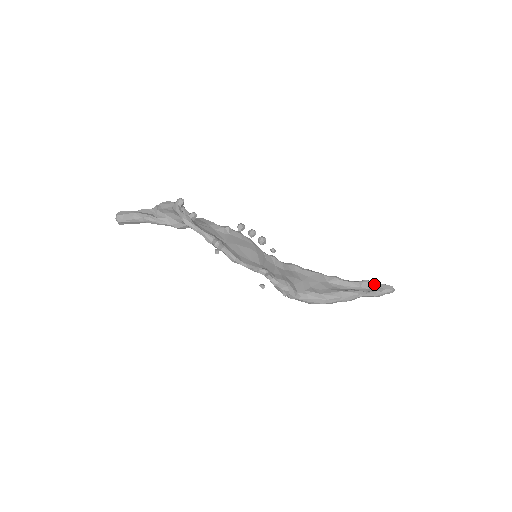
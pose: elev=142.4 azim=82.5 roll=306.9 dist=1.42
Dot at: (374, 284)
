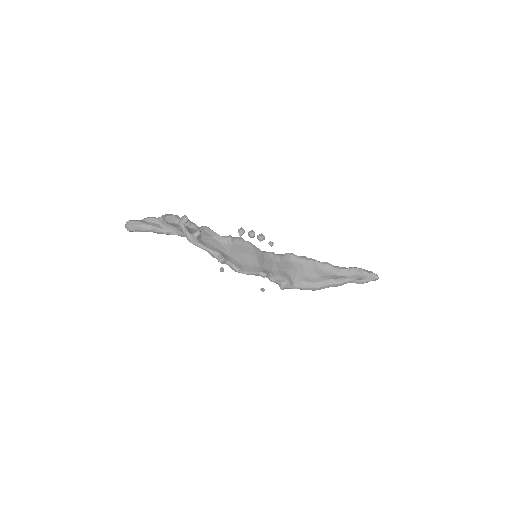
Dot at: (361, 272)
